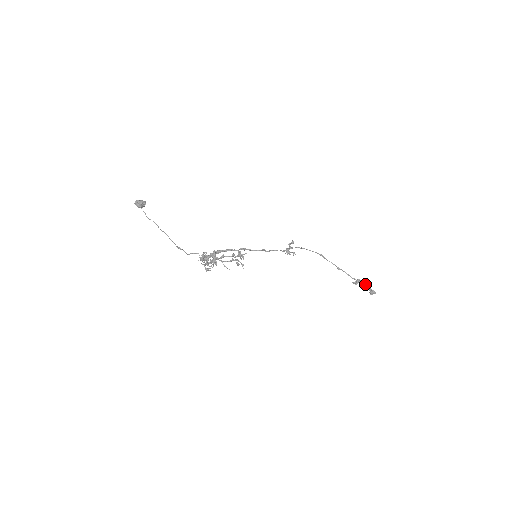
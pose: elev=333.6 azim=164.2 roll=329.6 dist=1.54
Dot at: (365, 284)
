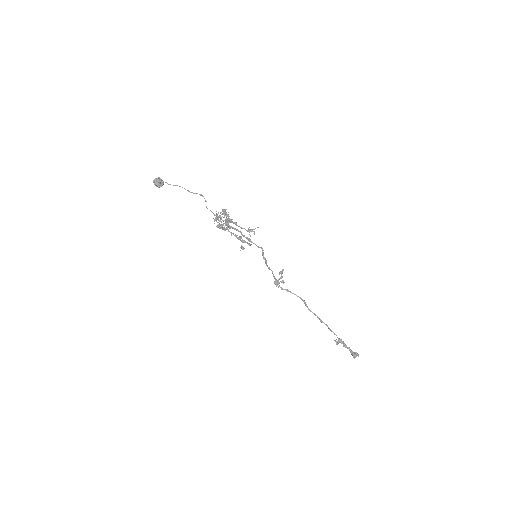
Dot at: (347, 347)
